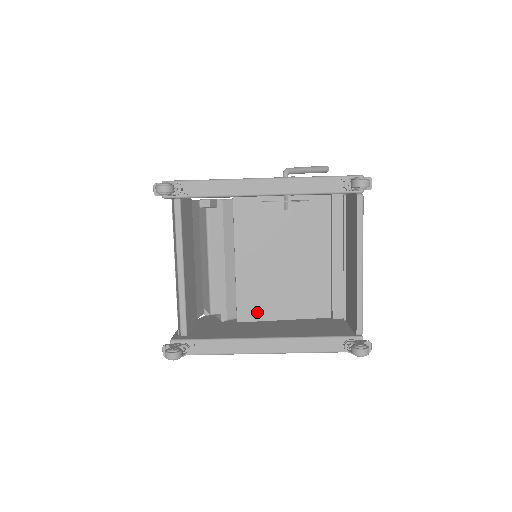
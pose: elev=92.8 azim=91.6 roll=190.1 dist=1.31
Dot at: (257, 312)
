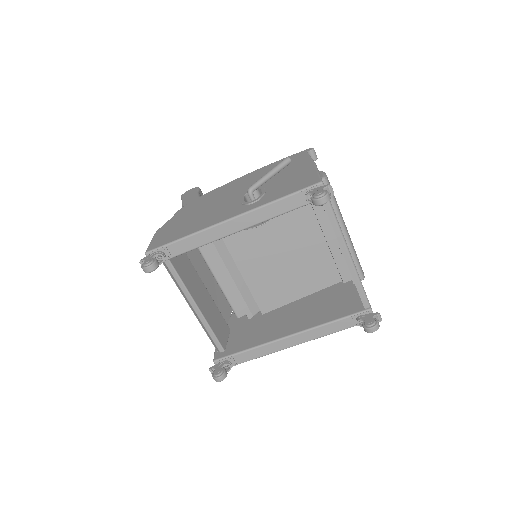
Dot at: (276, 301)
